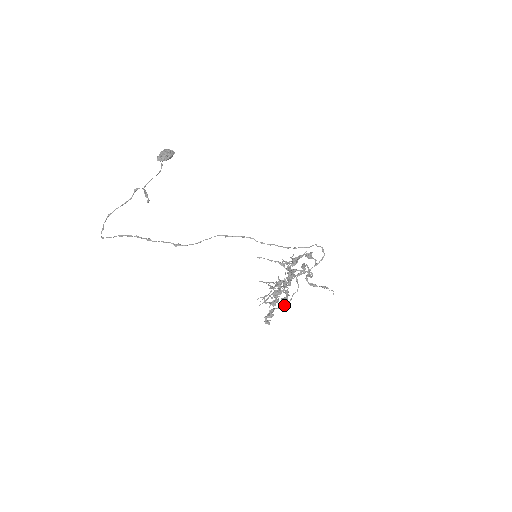
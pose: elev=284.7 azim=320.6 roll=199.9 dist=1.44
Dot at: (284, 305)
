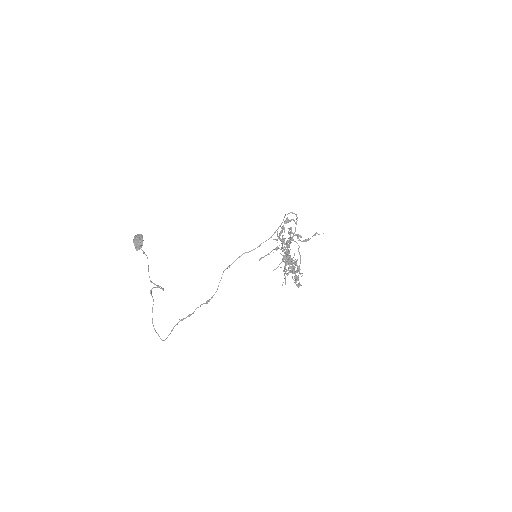
Dot at: occluded
